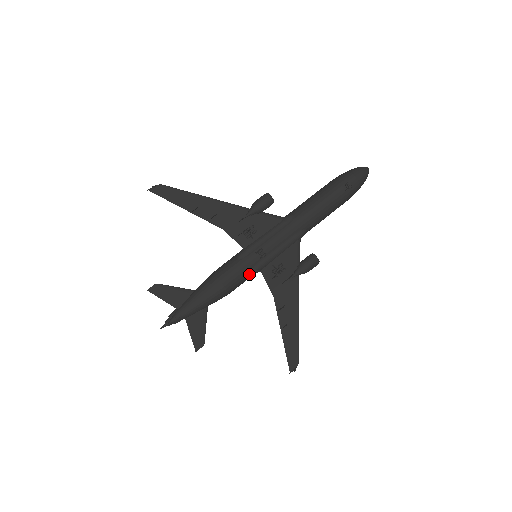
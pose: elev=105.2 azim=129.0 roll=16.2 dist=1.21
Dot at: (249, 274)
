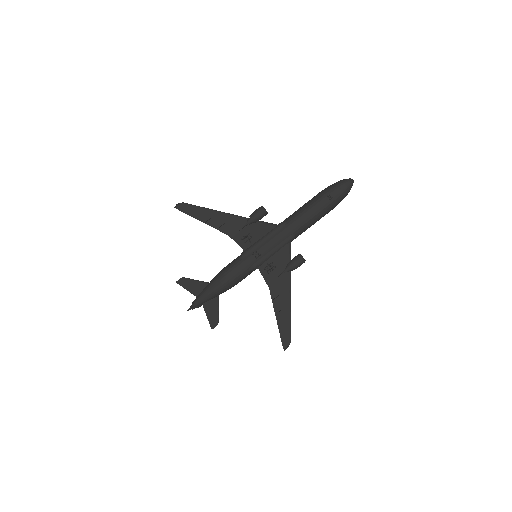
Dot at: (248, 271)
